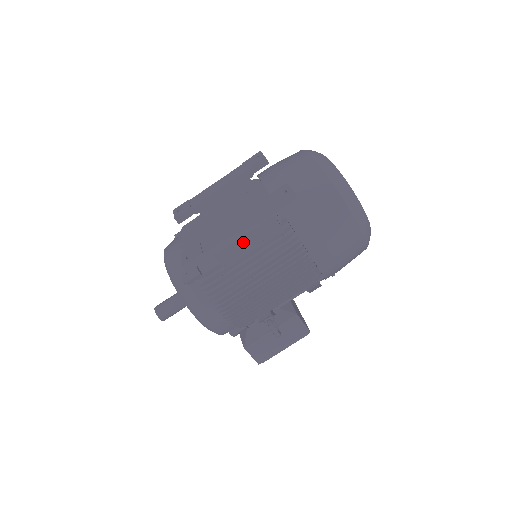
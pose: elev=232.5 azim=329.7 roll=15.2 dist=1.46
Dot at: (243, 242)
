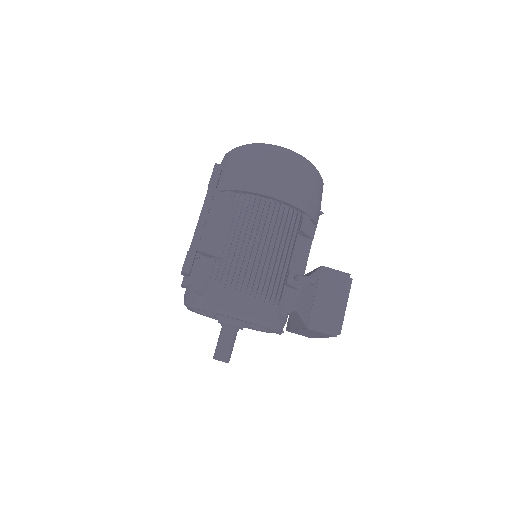
Dot at: (214, 226)
